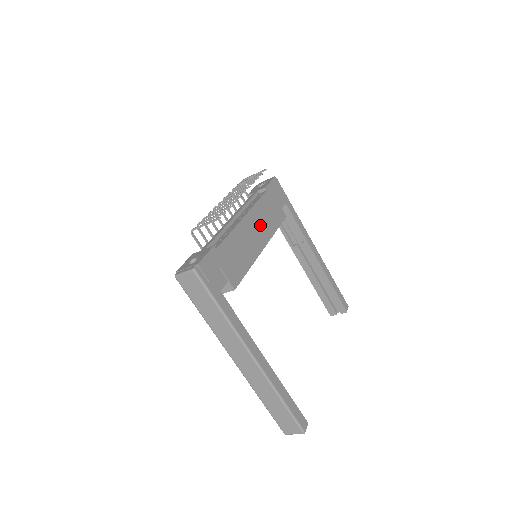
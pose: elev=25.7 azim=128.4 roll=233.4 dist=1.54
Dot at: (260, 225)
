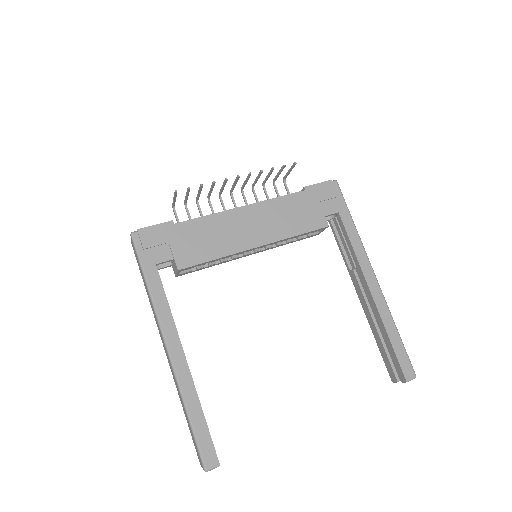
Dot at: (267, 222)
